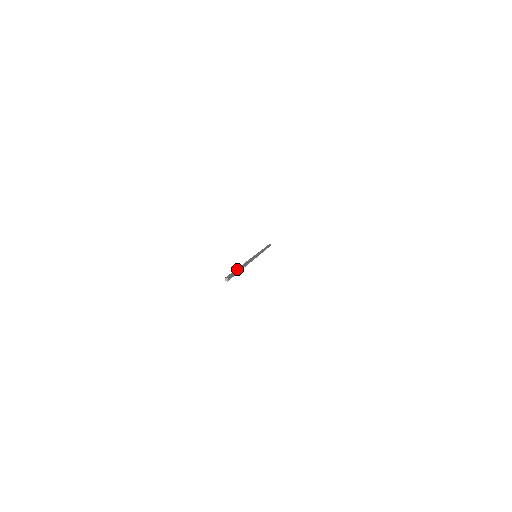
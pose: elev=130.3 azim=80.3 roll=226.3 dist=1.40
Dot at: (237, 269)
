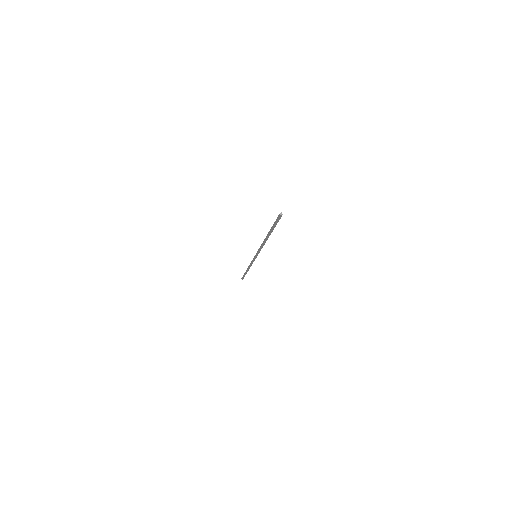
Dot at: (271, 228)
